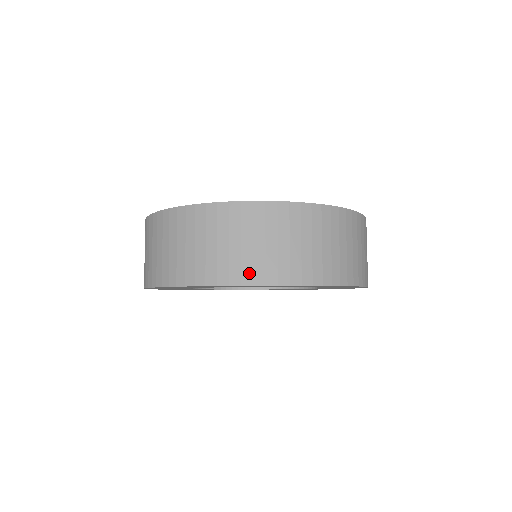
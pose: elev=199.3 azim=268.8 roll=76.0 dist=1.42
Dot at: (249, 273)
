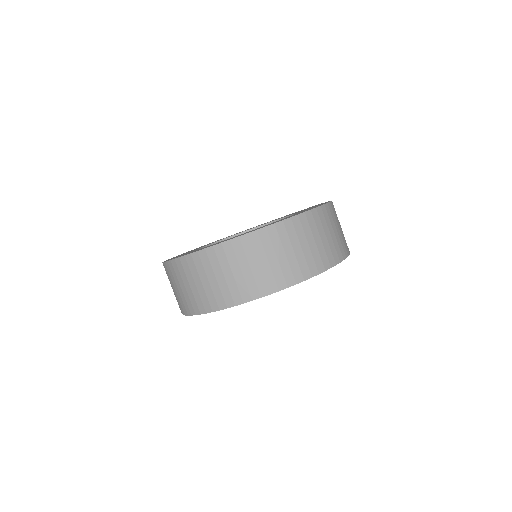
Dot at: (238, 296)
